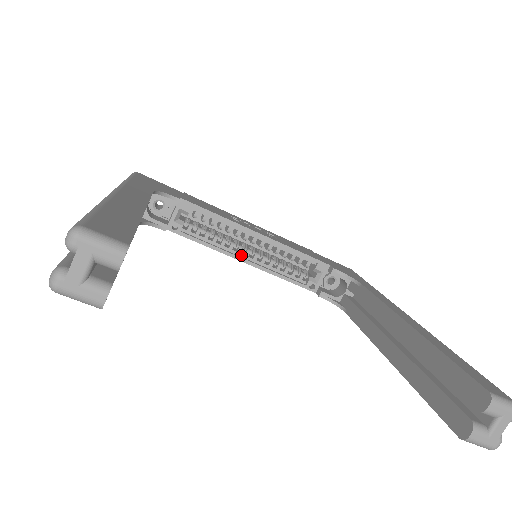
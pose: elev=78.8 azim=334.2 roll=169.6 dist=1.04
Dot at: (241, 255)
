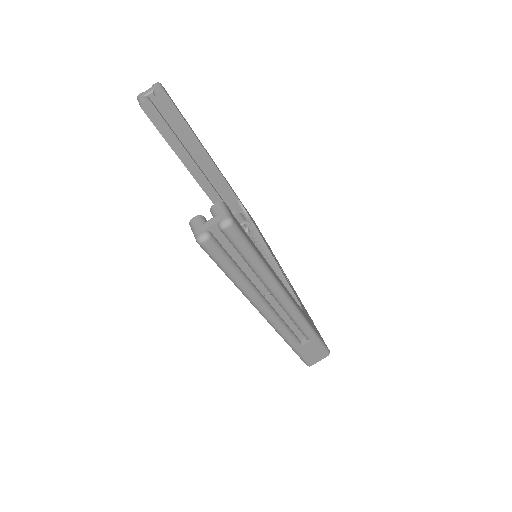
Dot at: occluded
